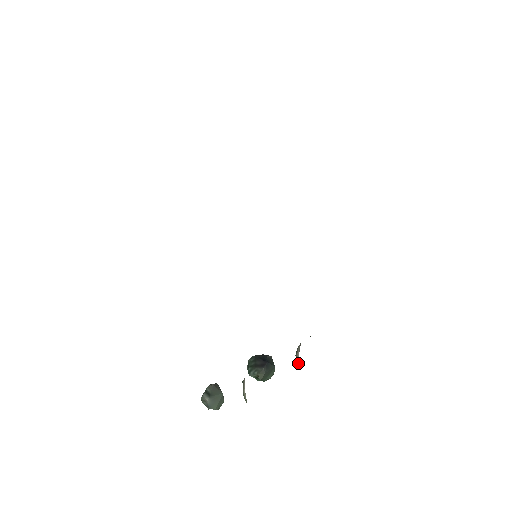
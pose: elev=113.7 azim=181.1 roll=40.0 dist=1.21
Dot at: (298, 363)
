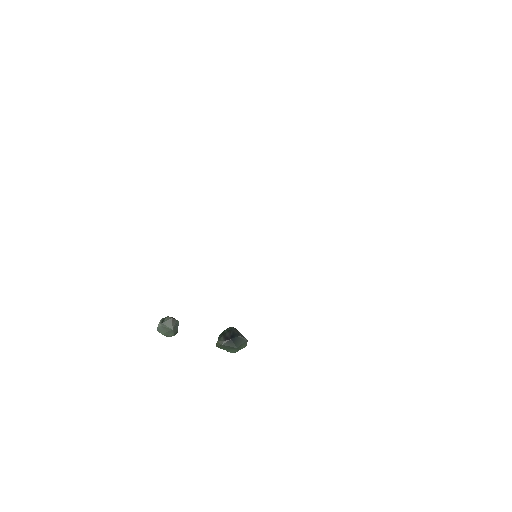
Dot at: occluded
